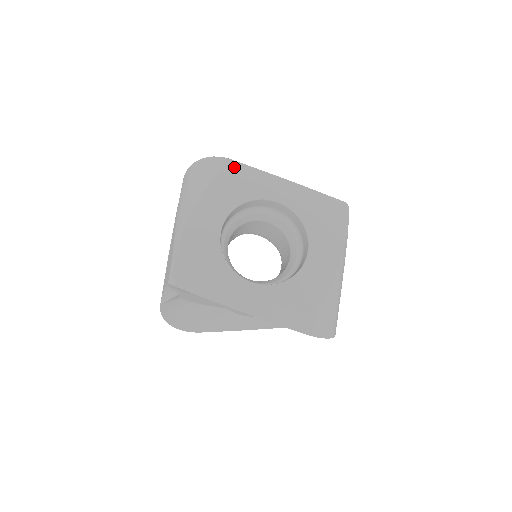
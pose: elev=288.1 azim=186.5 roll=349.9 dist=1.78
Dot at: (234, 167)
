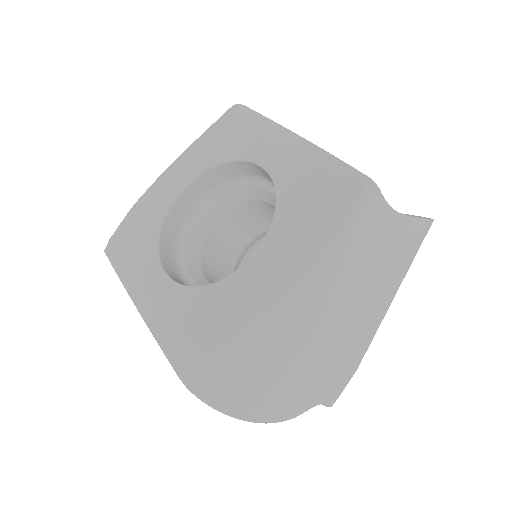
Dot at: (241, 116)
